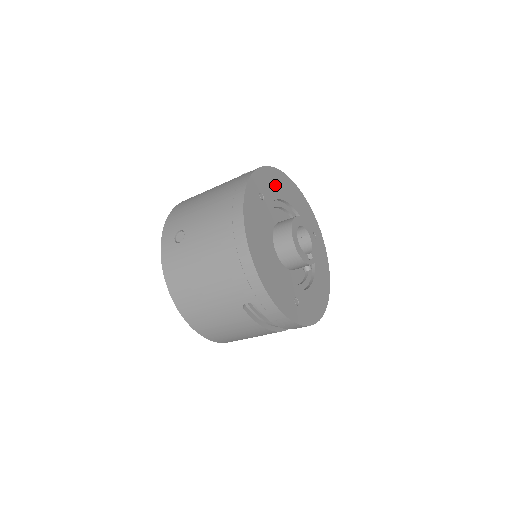
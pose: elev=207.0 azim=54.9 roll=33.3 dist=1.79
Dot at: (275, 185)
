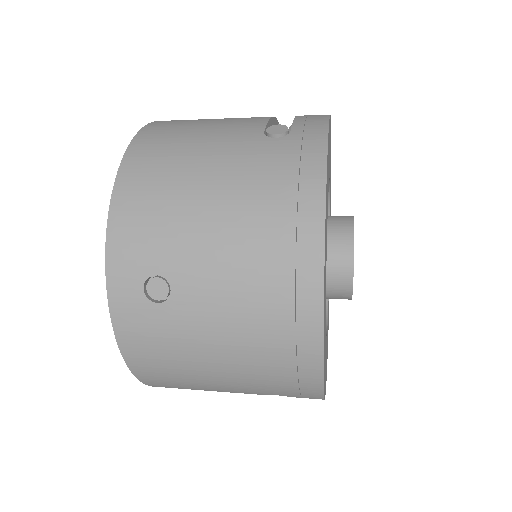
Dot at: occluded
